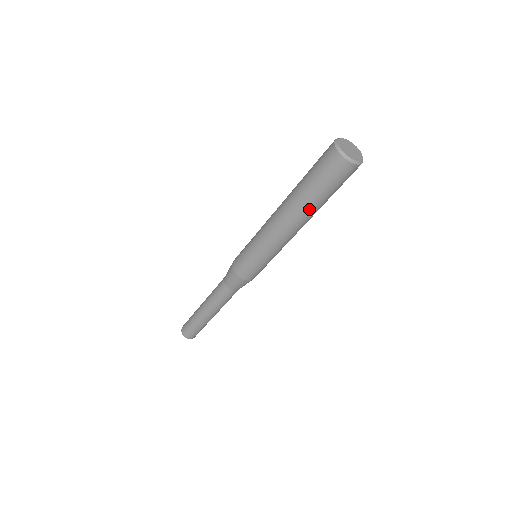
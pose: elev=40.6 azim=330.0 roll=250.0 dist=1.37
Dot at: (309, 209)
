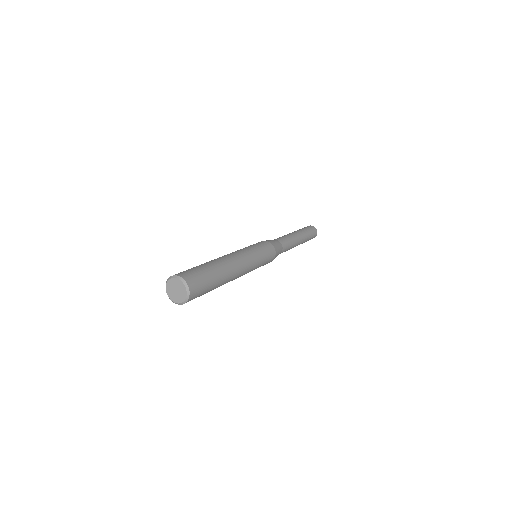
Dot at: occluded
